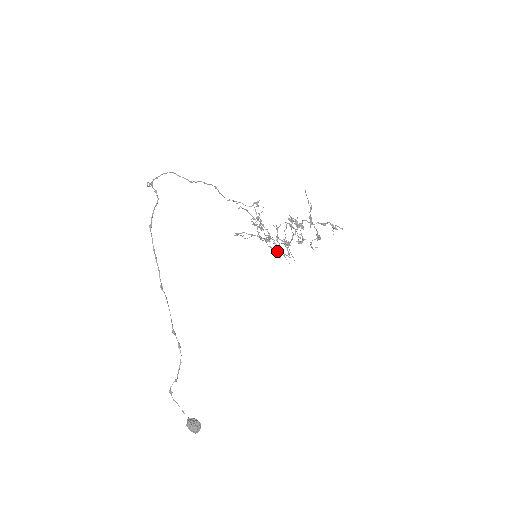
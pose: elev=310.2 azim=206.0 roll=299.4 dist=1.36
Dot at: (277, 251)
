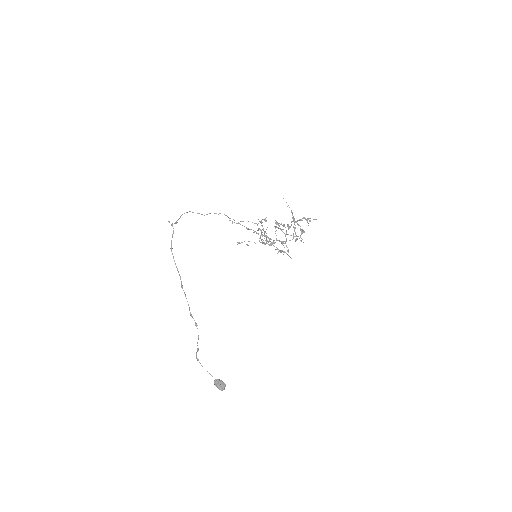
Dot at: (281, 251)
